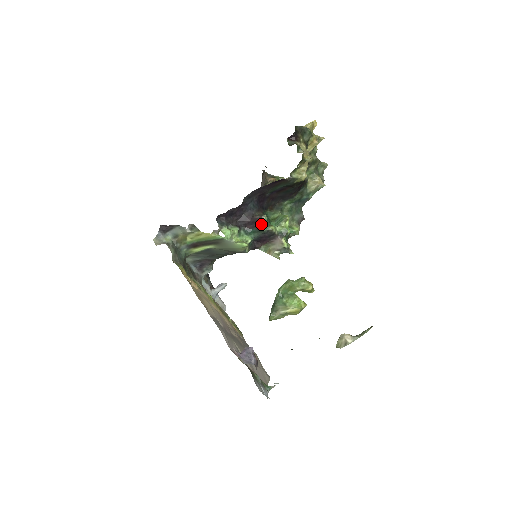
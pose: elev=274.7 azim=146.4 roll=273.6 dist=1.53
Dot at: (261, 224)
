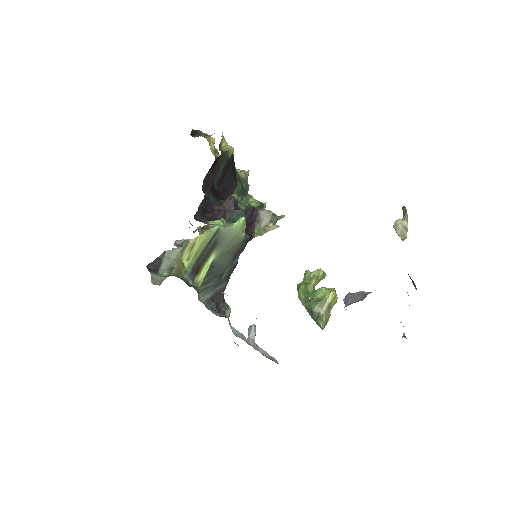
Dot at: (236, 205)
